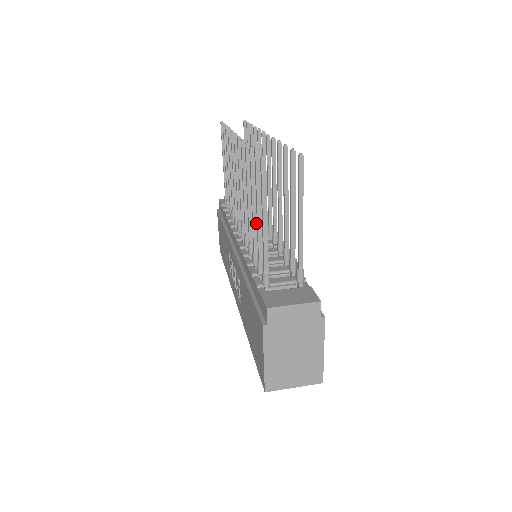
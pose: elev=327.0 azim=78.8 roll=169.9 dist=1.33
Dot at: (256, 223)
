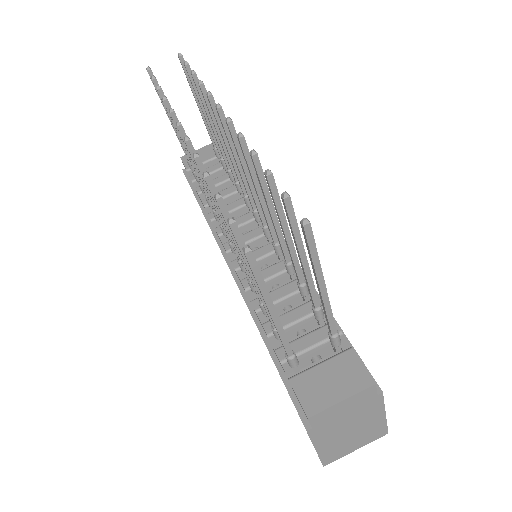
Dot at: occluded
